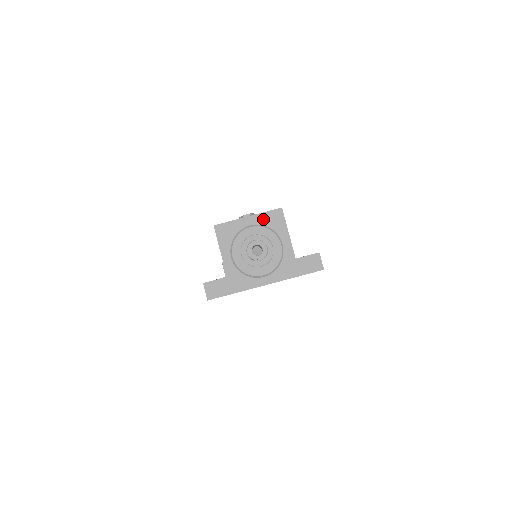
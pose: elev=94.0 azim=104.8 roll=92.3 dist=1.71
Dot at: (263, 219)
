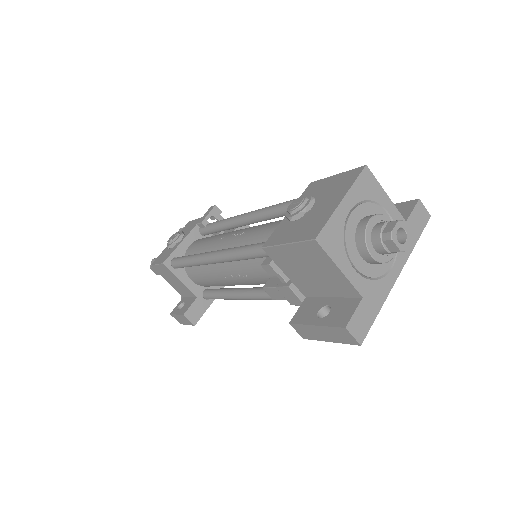
Dot at: (357, 193)
